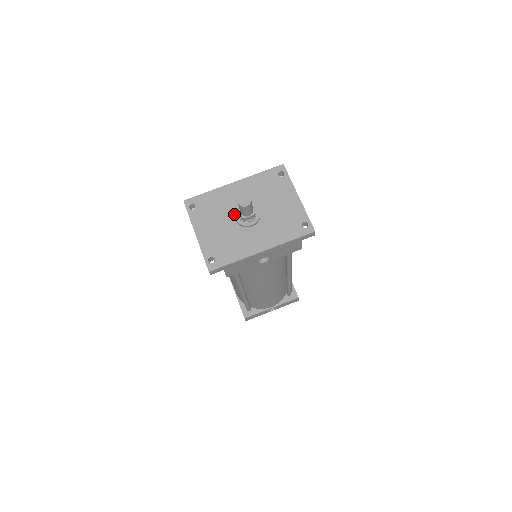
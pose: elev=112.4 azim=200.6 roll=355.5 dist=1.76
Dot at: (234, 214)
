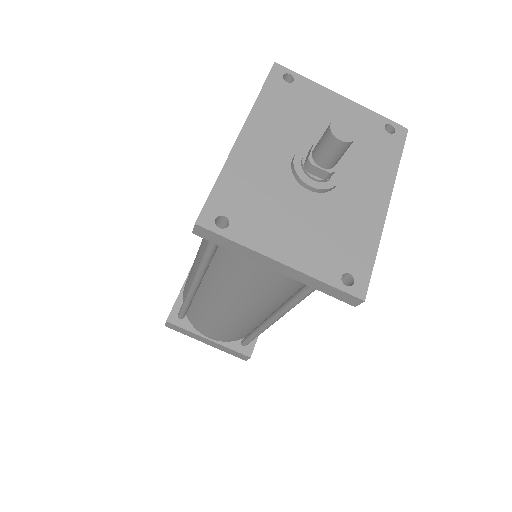
Dot at: (301, 181)
